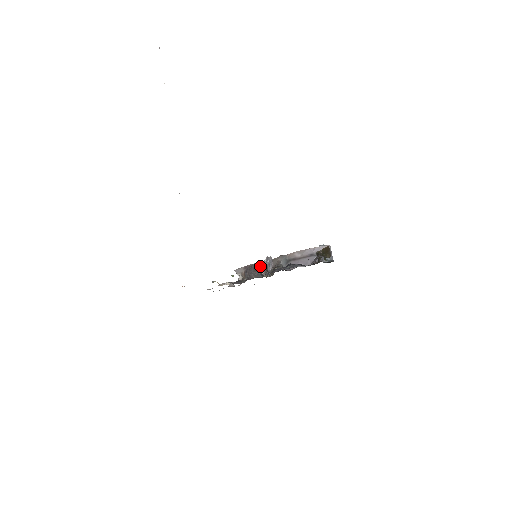
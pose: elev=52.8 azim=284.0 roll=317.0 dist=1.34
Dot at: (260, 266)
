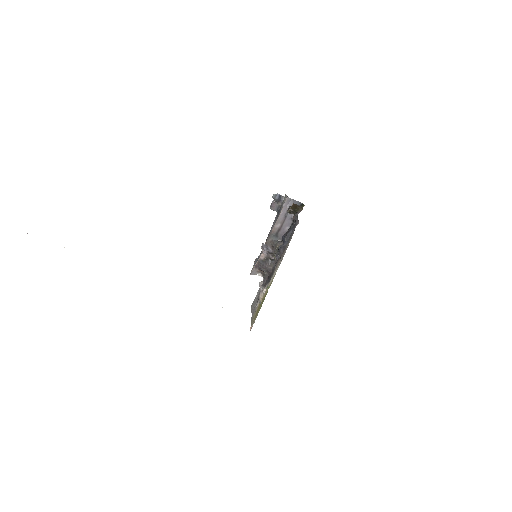
Dot at: (265, 257)
